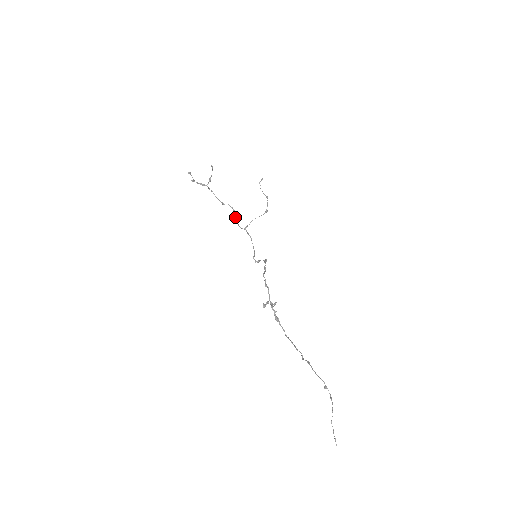
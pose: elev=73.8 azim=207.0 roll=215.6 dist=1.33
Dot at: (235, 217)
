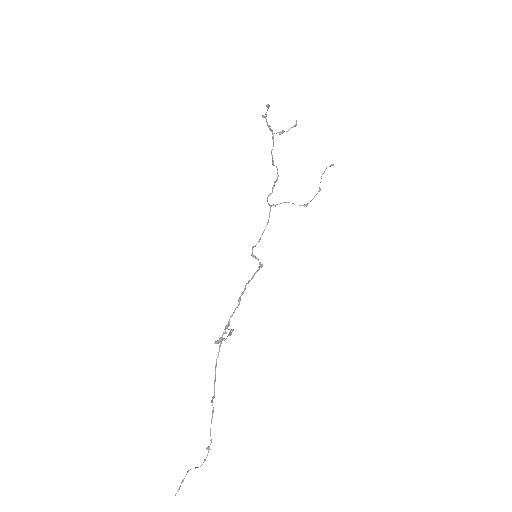
Dot at: (272, 187)
